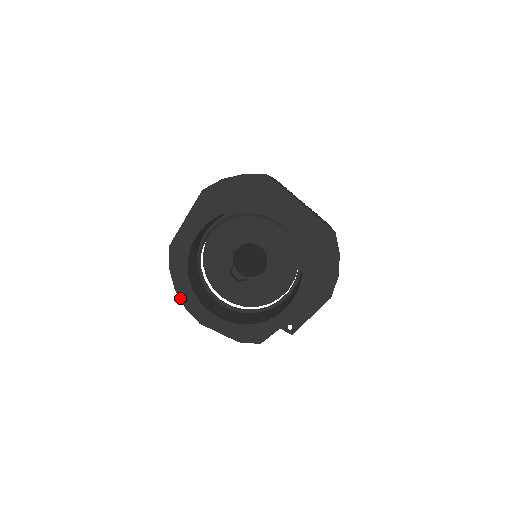
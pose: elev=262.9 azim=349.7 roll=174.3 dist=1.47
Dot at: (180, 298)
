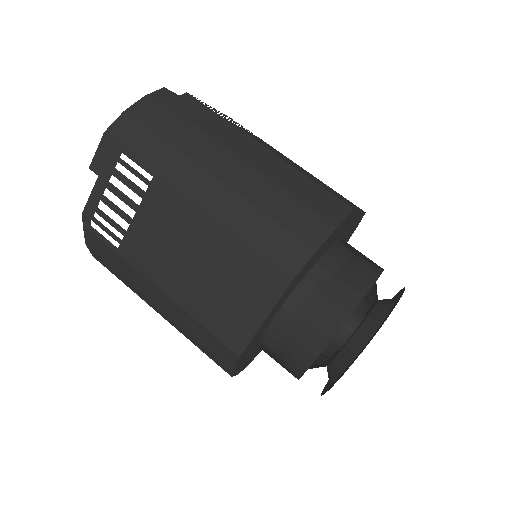
Dot at: occluded
